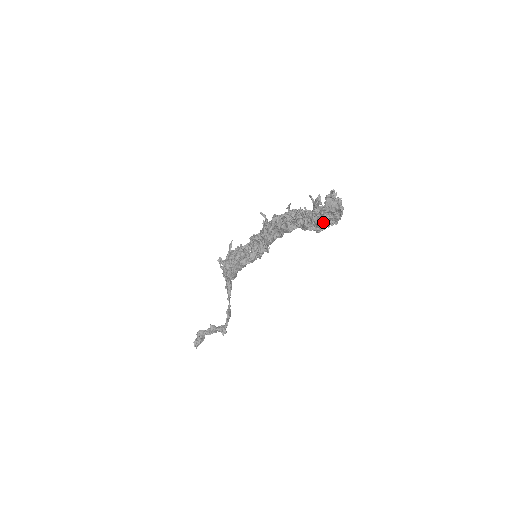
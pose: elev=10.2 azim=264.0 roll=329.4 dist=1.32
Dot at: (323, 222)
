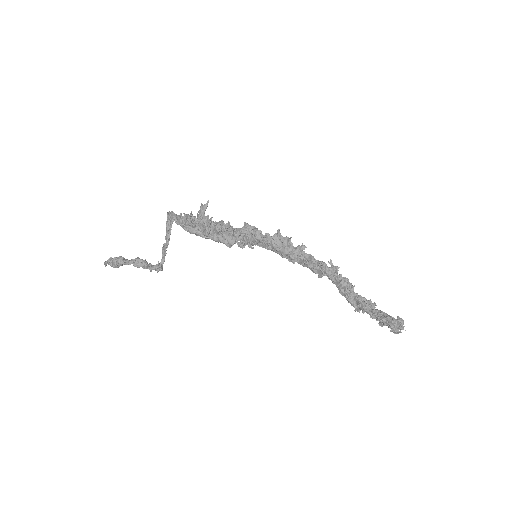
Dot at: (372, 316)
